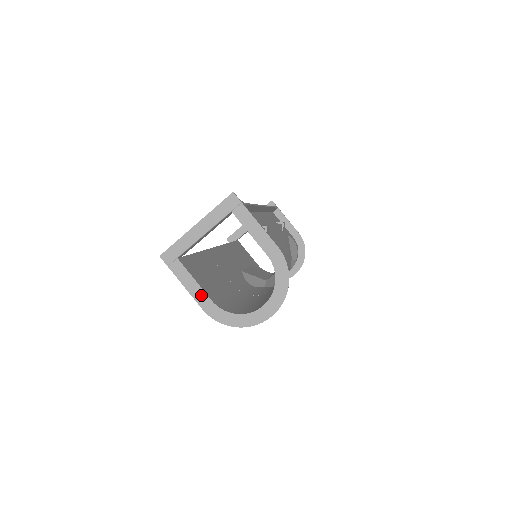
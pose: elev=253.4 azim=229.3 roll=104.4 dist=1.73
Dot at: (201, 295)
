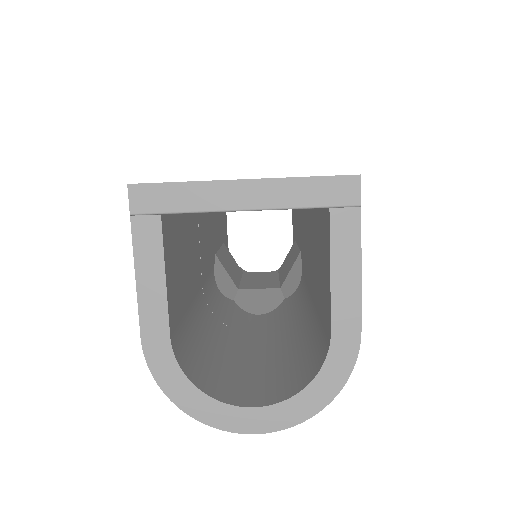
Dot at: (157, 312)
